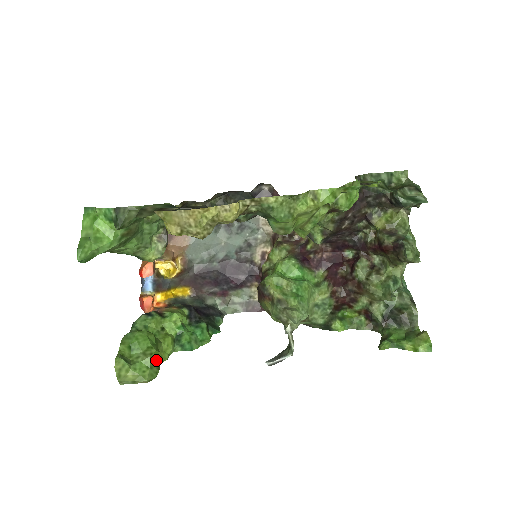
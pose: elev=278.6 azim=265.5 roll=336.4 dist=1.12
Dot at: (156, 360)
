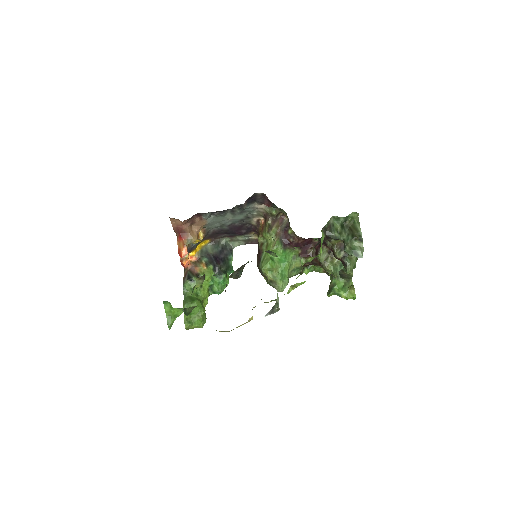
Dot at: (204, 315)
